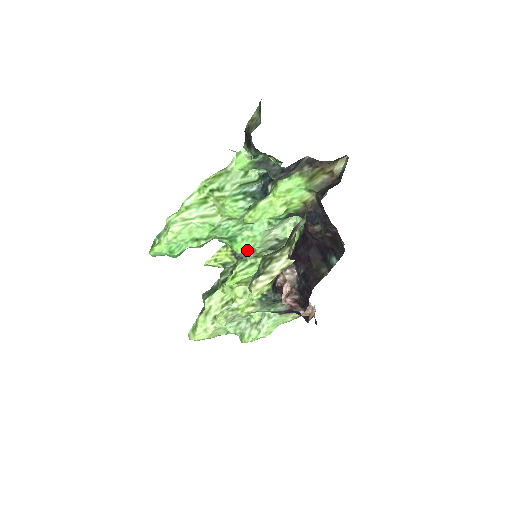
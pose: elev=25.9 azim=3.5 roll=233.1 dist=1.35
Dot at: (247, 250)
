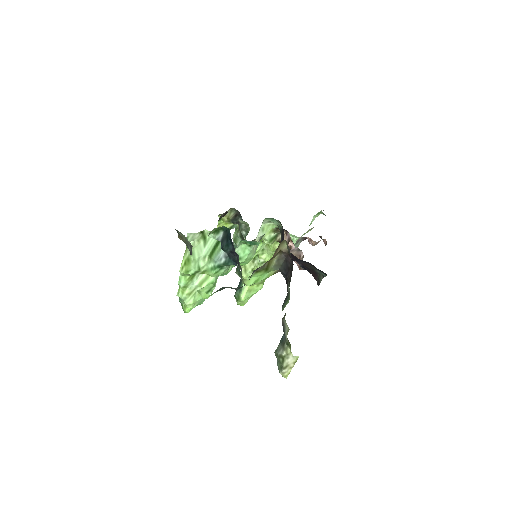
Dot at: (247, 263)
